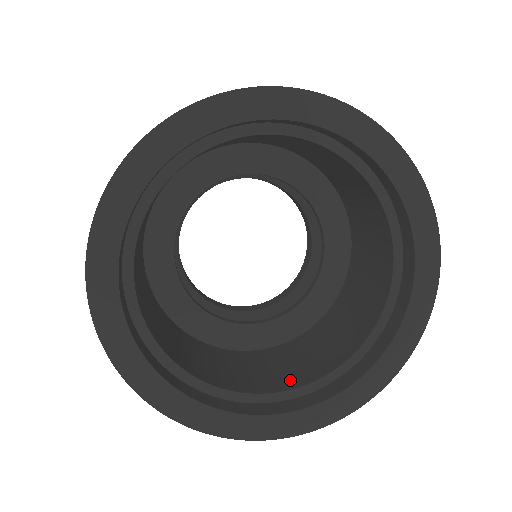
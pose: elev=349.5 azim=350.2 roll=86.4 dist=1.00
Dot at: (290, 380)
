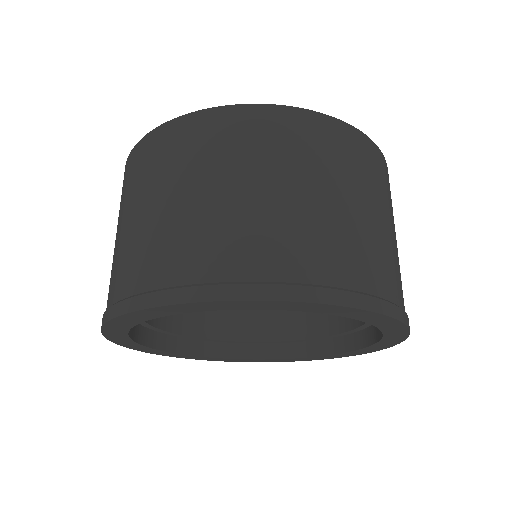
Dot at: (264, 329)
